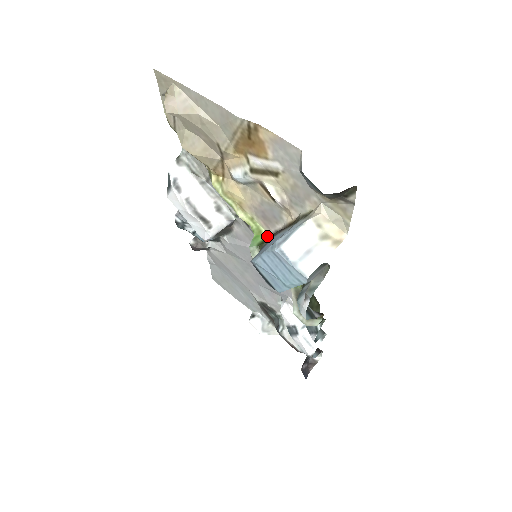
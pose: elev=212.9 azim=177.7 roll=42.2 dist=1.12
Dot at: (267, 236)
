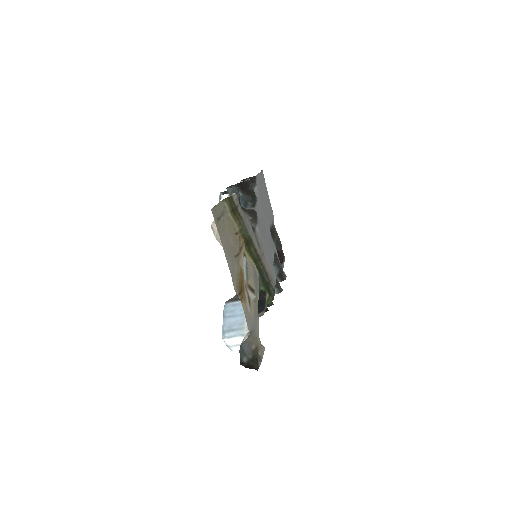
Dot at: (257, 272)
